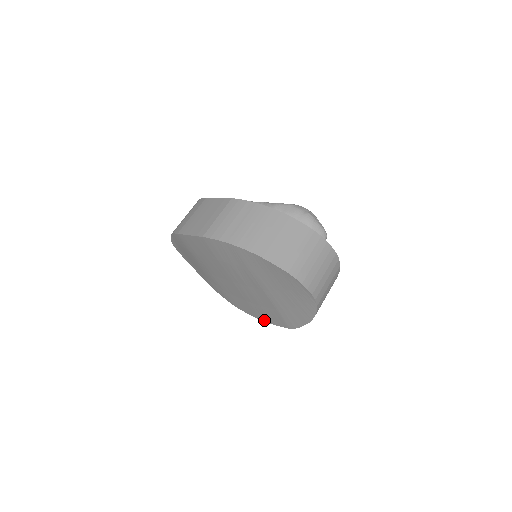
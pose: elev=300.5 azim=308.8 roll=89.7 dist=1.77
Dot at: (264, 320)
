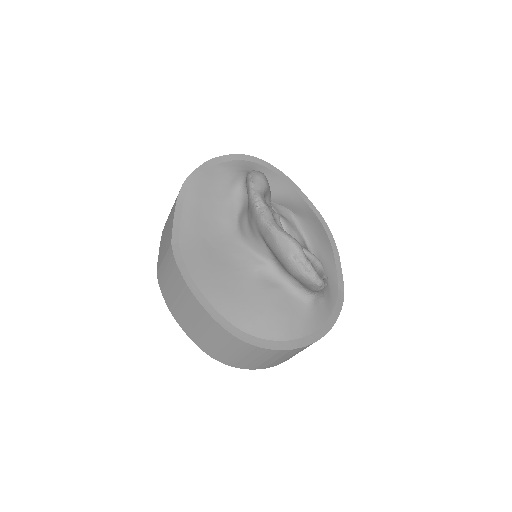
Dot at: occluded
